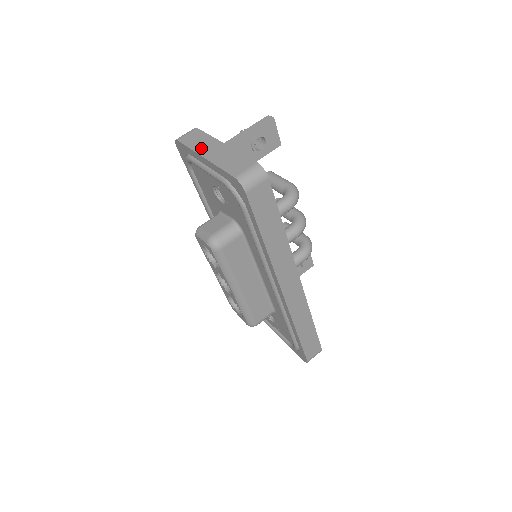
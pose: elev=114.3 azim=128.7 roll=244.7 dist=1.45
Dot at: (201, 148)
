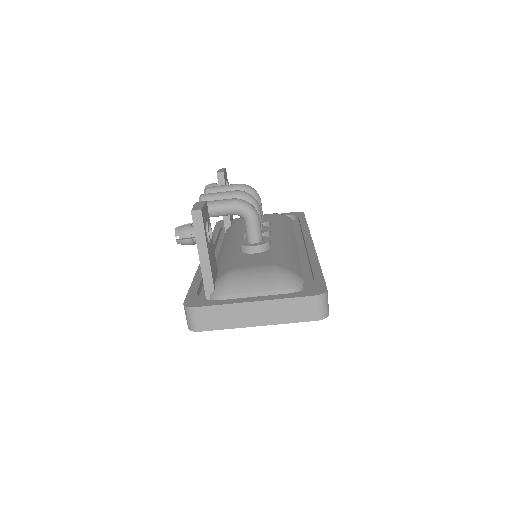
Dot at: (240, 321)
